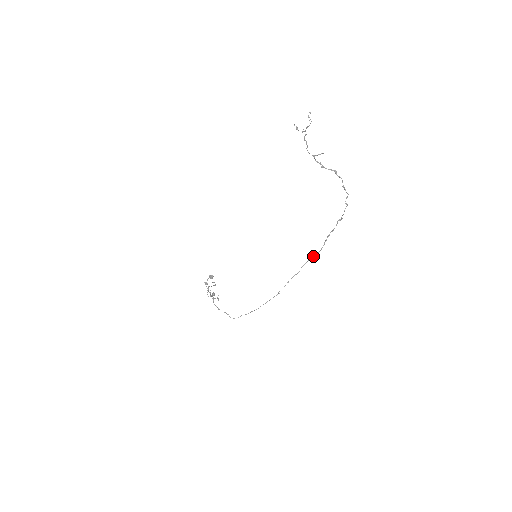
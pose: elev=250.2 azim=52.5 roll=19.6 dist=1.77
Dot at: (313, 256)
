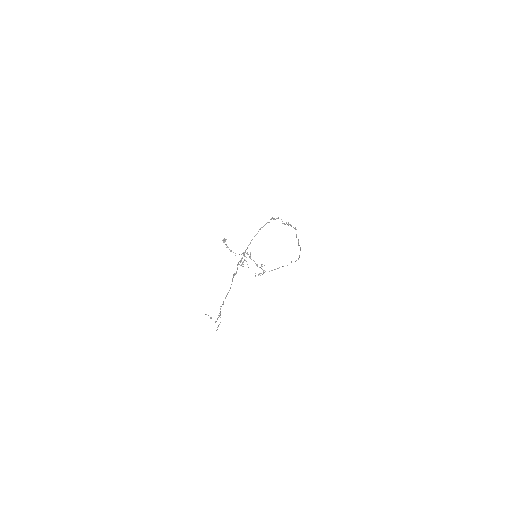
Dot at: occluded
